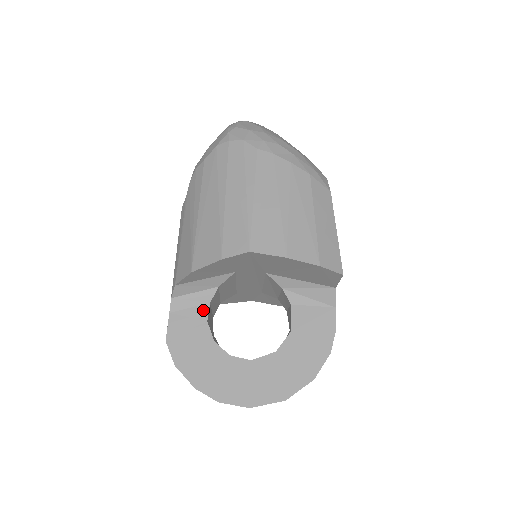
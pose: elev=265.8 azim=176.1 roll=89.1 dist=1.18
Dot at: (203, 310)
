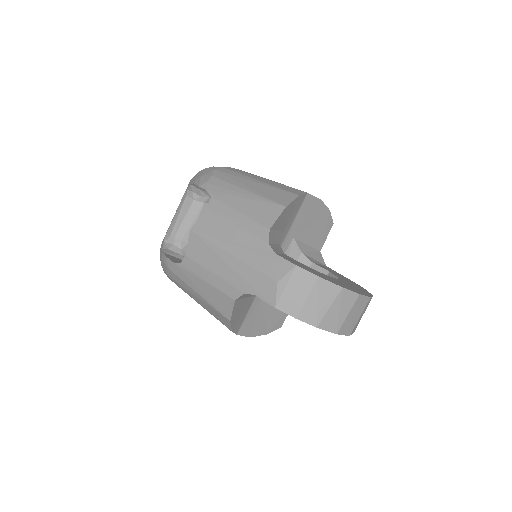
Dot at: (287, 256)
